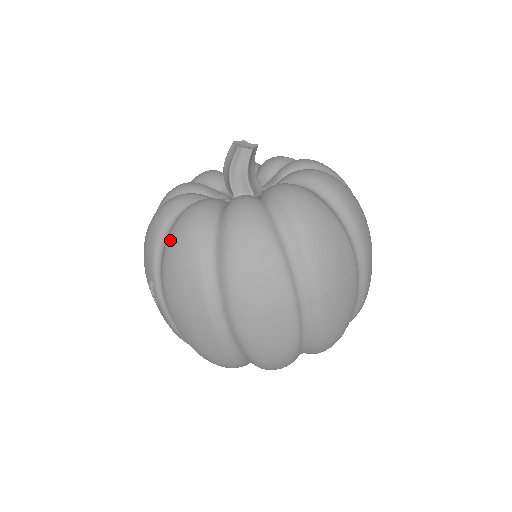
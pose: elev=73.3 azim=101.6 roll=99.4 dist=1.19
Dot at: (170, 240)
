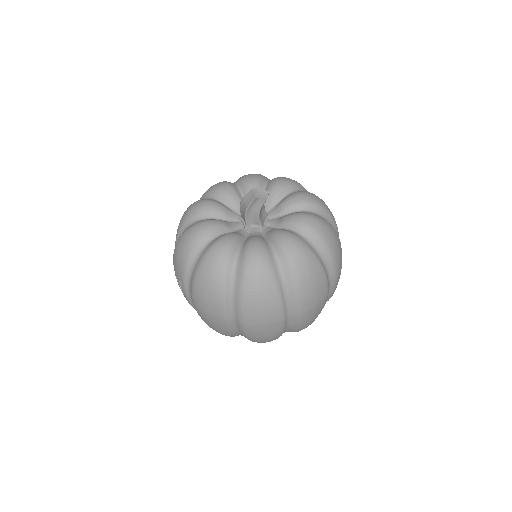
Dot at: (201, 269)
